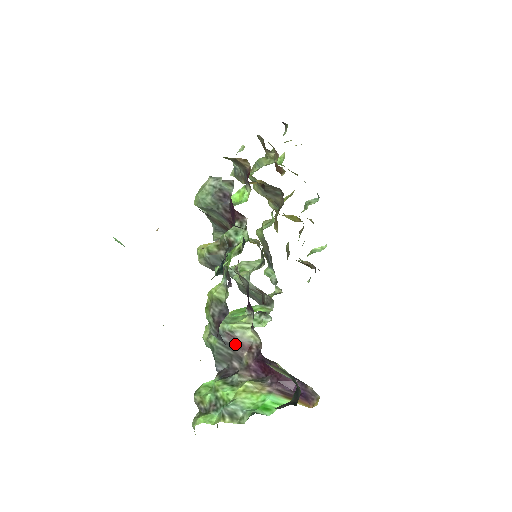
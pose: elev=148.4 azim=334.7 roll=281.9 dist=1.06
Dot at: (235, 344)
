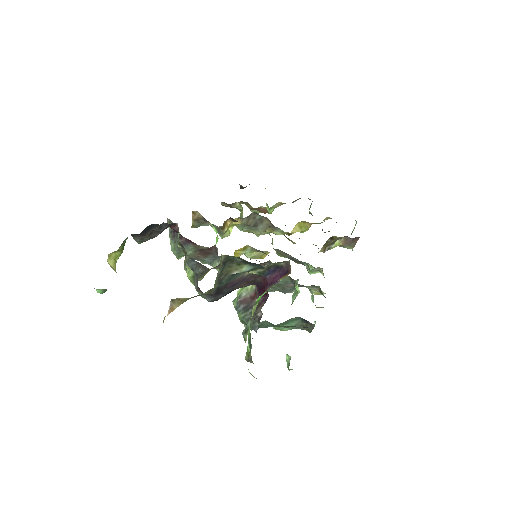
Dot at: (248, 302)
